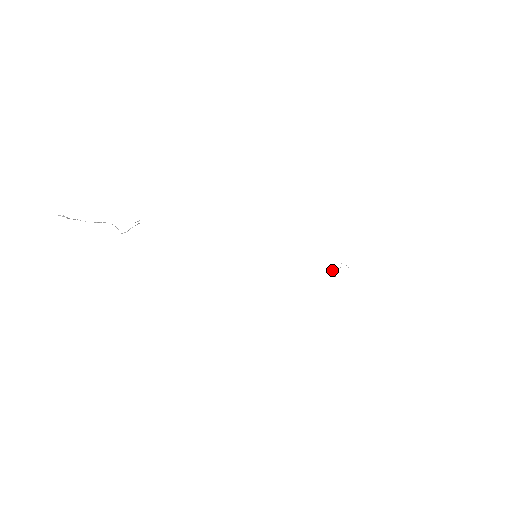
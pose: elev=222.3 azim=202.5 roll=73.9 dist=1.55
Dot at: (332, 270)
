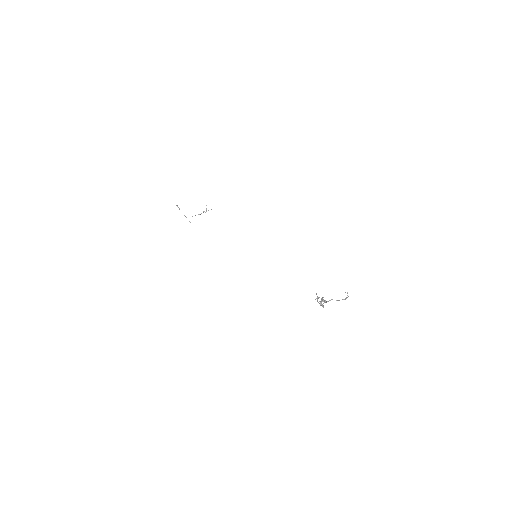
Dot at: occluded
